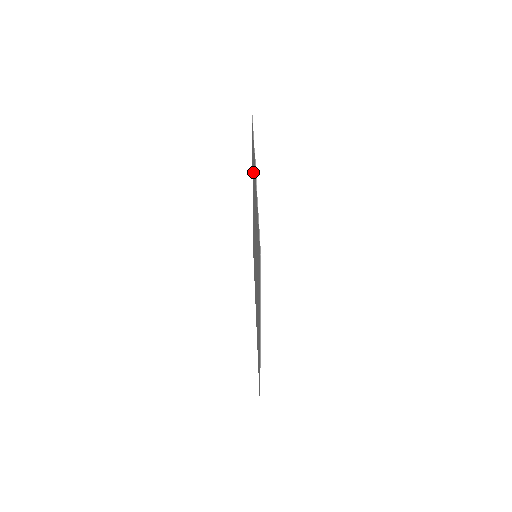
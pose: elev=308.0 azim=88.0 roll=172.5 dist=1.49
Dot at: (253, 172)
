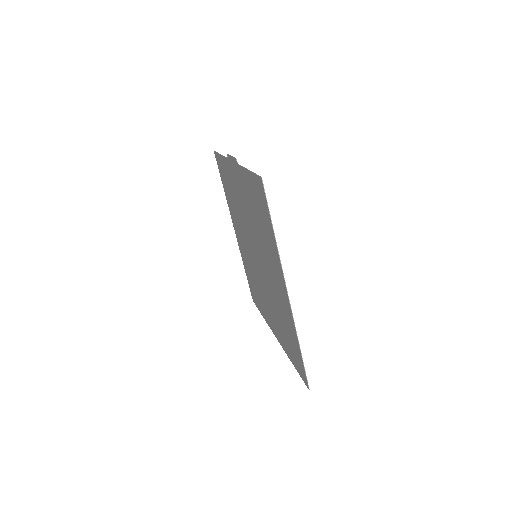
Dot at: (230, 192)
